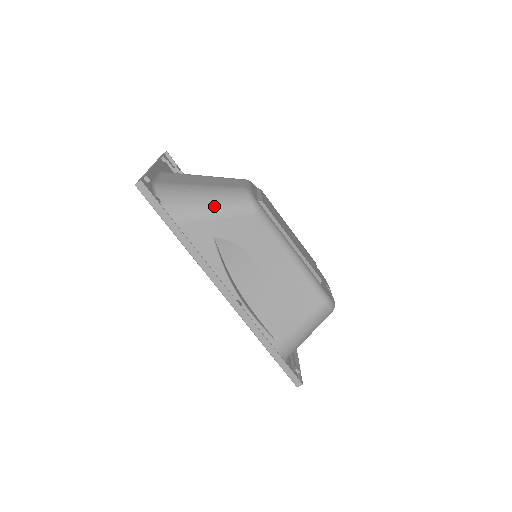
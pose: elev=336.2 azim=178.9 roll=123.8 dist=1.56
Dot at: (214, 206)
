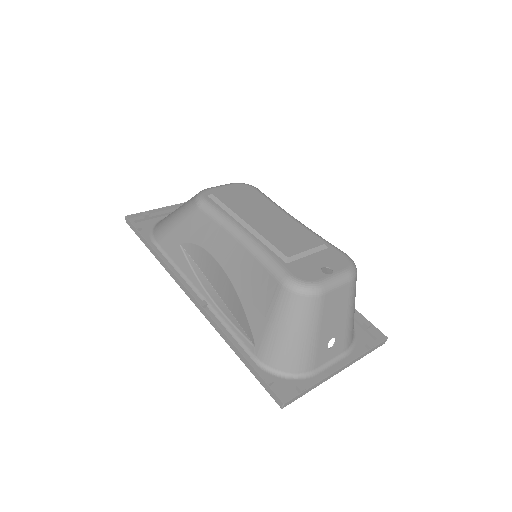
Dot at: (176, 216)
